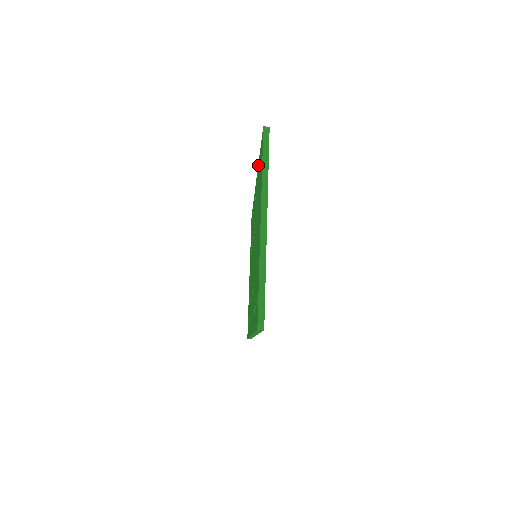
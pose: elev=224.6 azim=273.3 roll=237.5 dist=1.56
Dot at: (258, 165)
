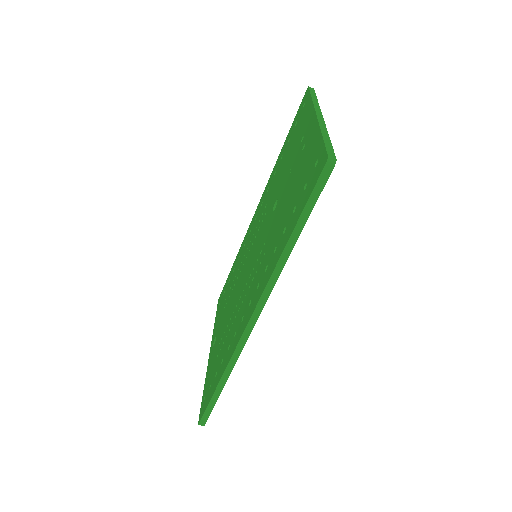
Dot at: (276, 163)
